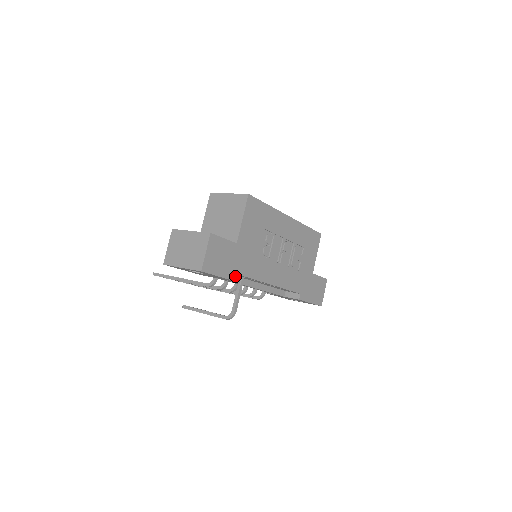
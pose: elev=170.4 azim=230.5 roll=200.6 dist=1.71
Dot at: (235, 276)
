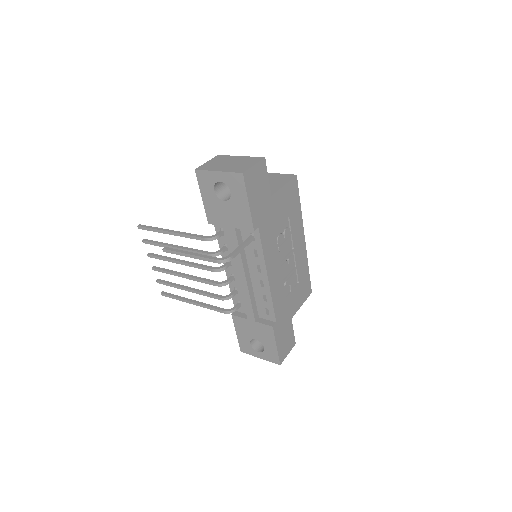
Dot at: (255, 220)
